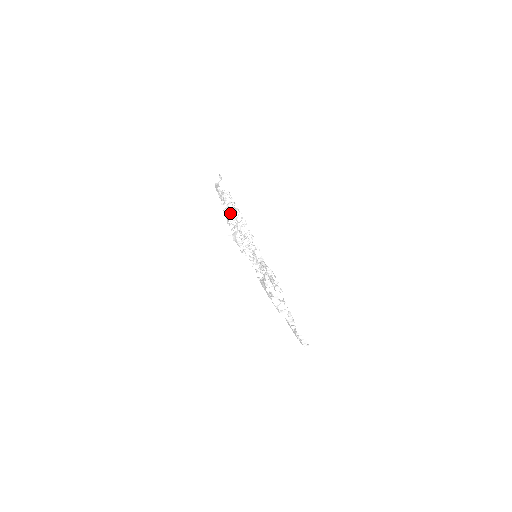
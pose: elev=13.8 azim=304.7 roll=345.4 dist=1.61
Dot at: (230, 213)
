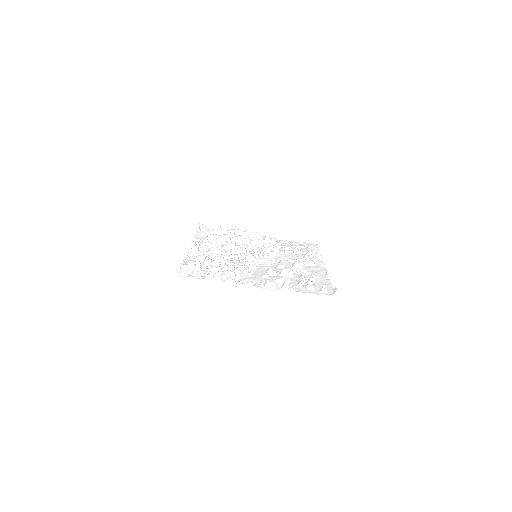
Dot at: (197, 251)
